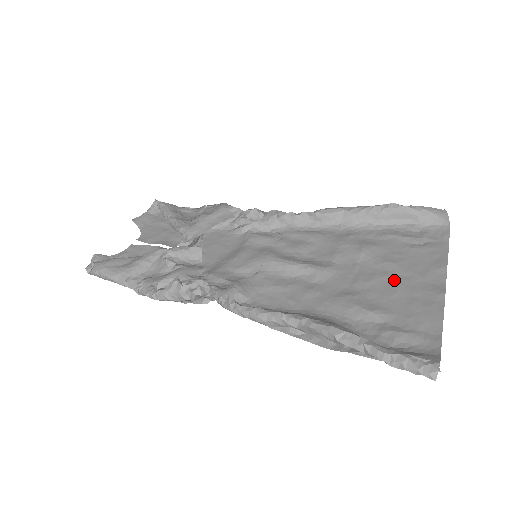
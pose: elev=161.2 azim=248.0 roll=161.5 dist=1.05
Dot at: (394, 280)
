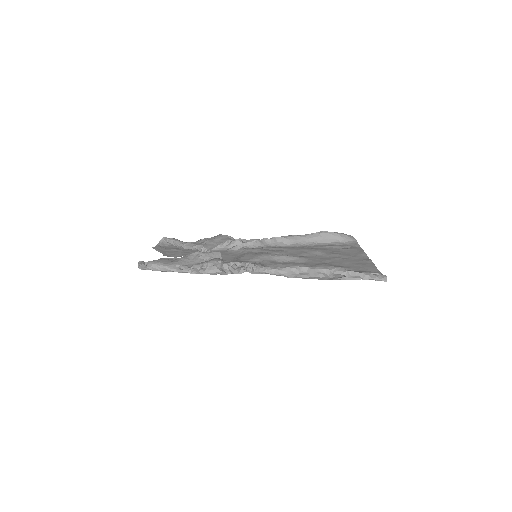
Dot at: (342, 259)
